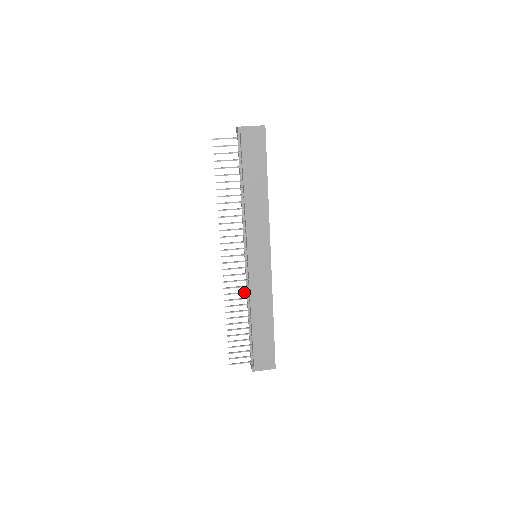
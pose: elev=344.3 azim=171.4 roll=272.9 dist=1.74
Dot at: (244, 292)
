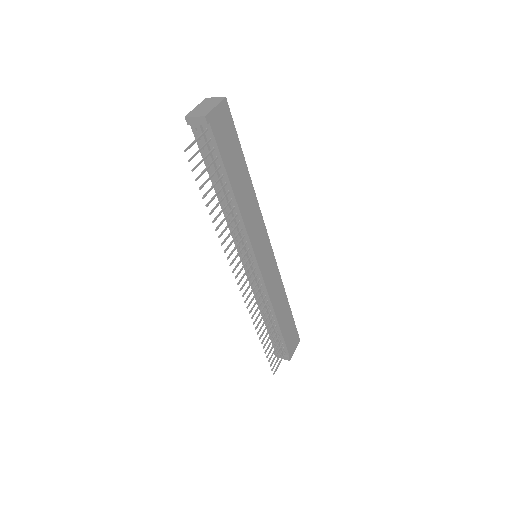
Dot at: (263, 300)
